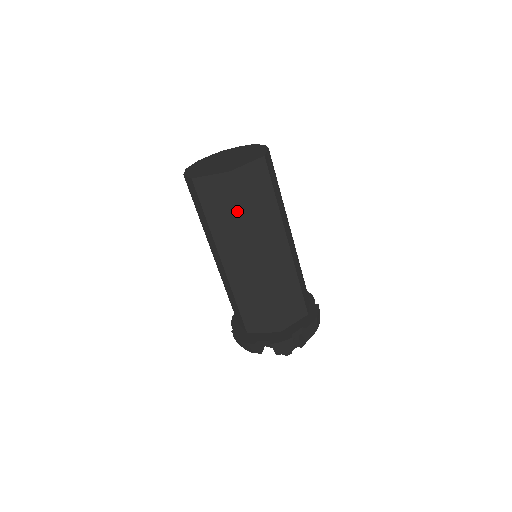
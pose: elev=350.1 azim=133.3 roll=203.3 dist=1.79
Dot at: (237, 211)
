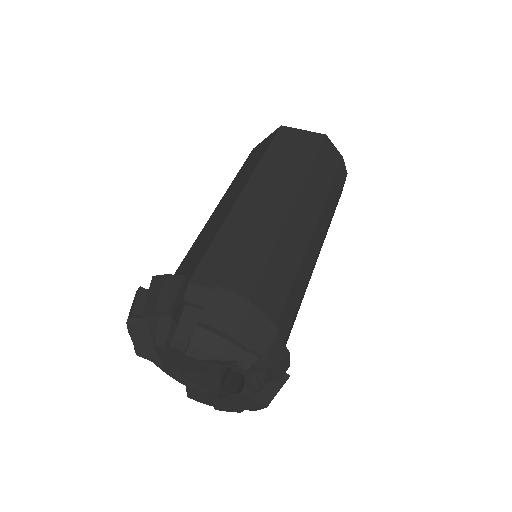
Dot at: (262, 154)
